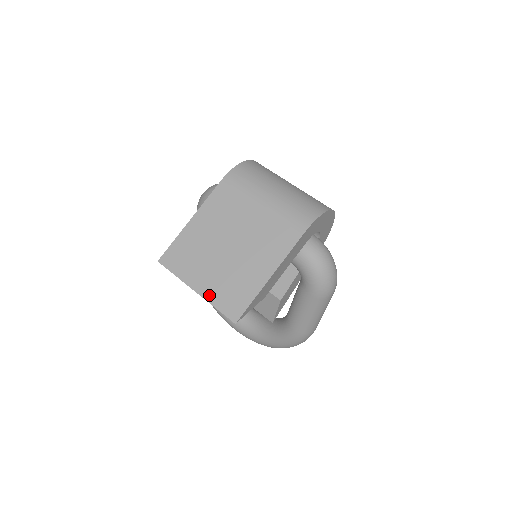
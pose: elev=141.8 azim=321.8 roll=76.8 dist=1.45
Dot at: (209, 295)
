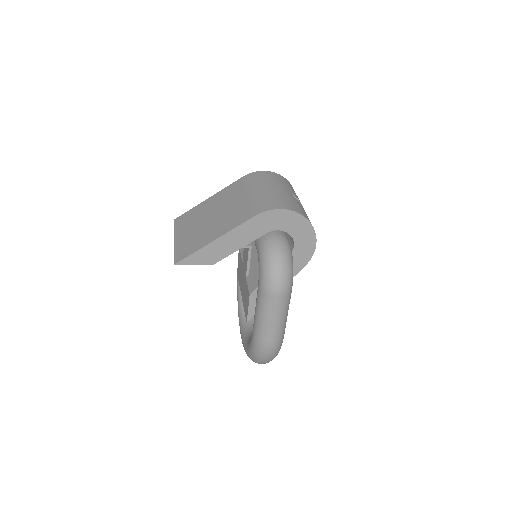
Dot at: (178, 244)
